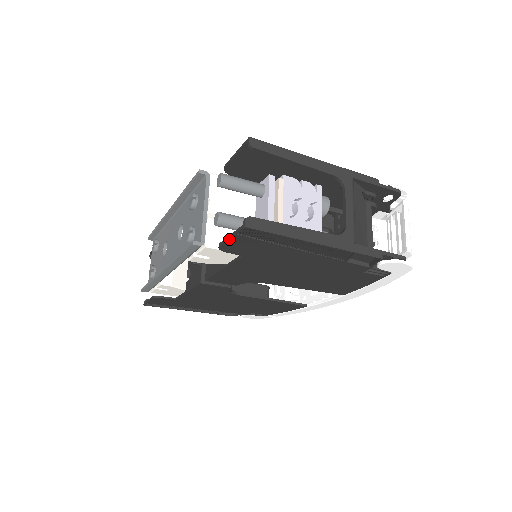
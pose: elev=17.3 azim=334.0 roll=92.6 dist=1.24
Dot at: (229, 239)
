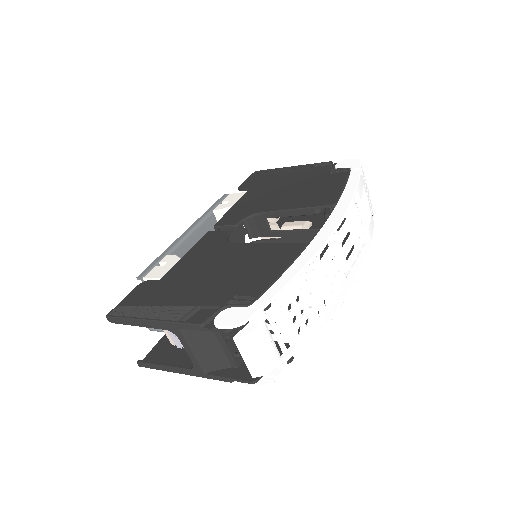
Dot at: (156, 347)
